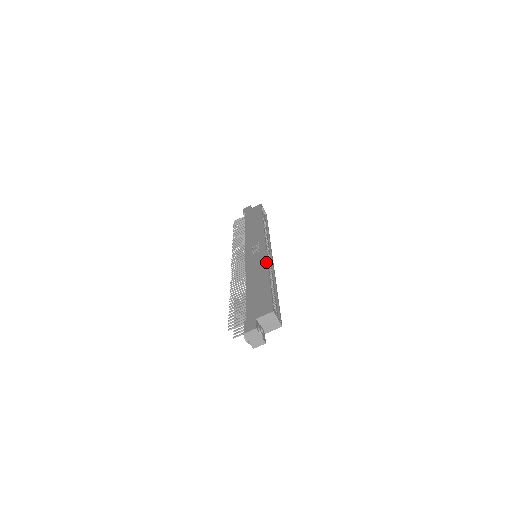
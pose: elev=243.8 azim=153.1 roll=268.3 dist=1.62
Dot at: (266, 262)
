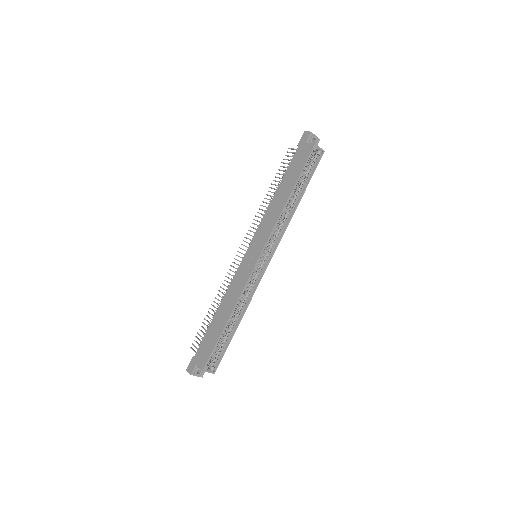
Dot at: (239, 294)
